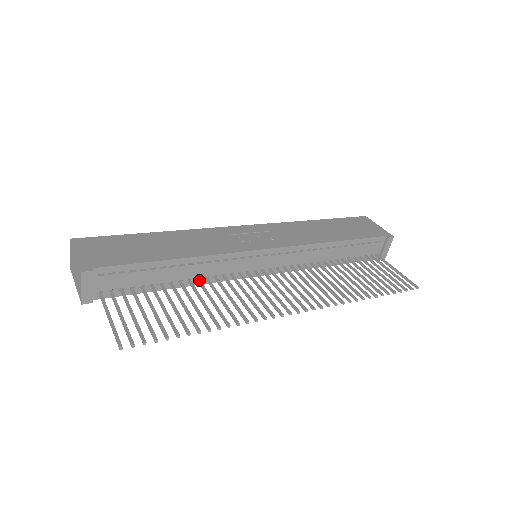
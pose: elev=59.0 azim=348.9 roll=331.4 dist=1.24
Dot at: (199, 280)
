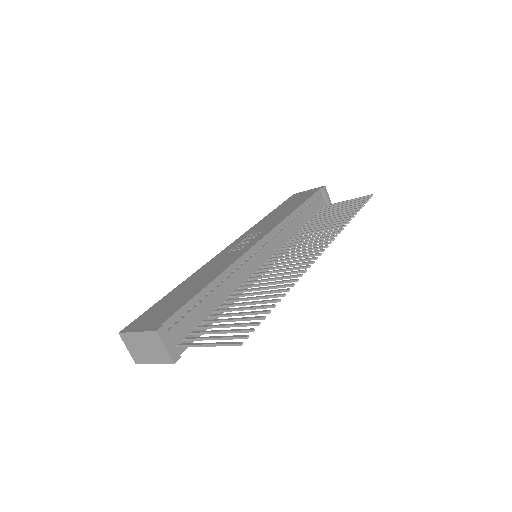
Dot at: (238, 291)
